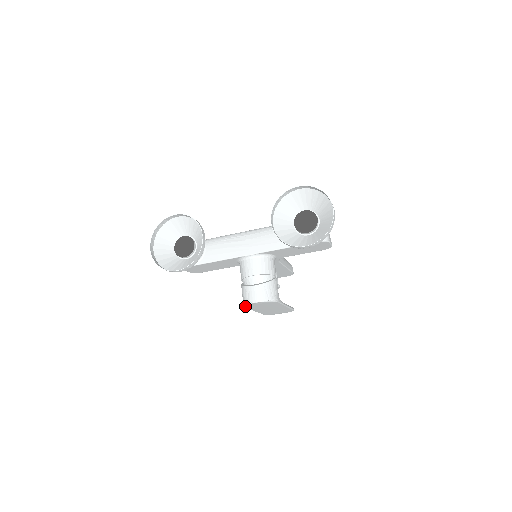
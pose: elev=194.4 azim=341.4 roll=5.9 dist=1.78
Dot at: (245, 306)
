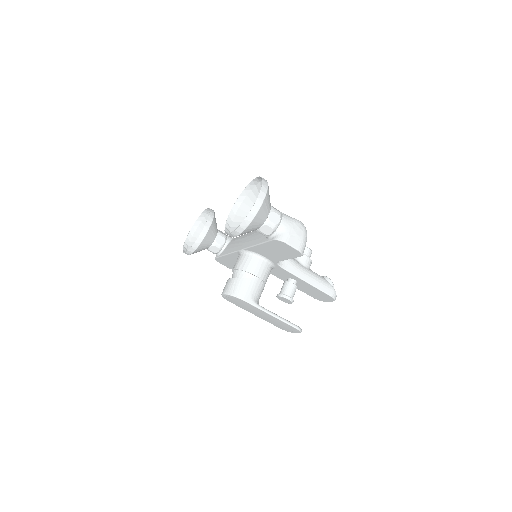
Dot at: (226, 299)
